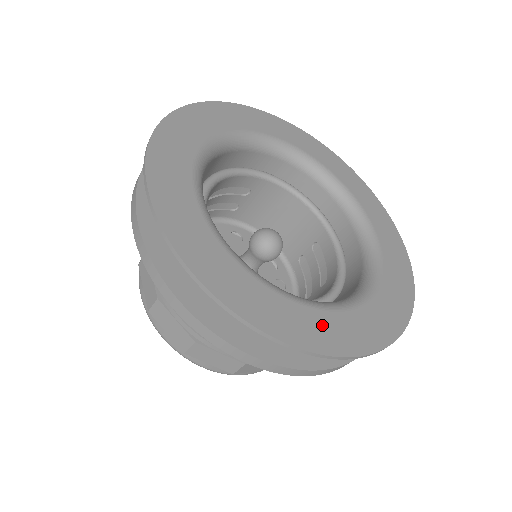
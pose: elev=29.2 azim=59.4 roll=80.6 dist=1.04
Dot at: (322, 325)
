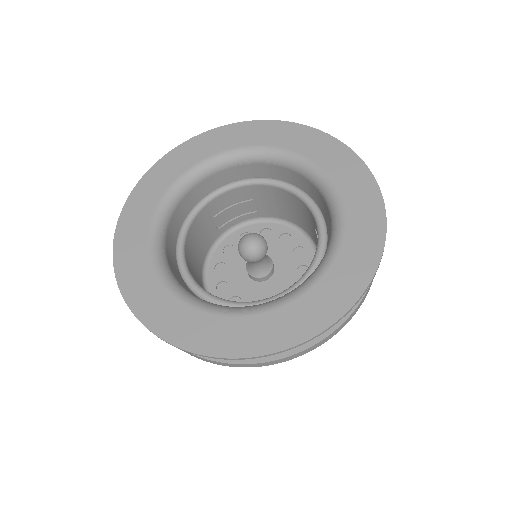
Dot at: (229, 331)
